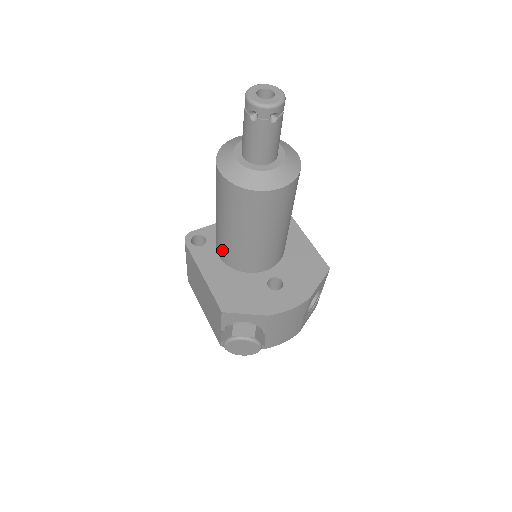
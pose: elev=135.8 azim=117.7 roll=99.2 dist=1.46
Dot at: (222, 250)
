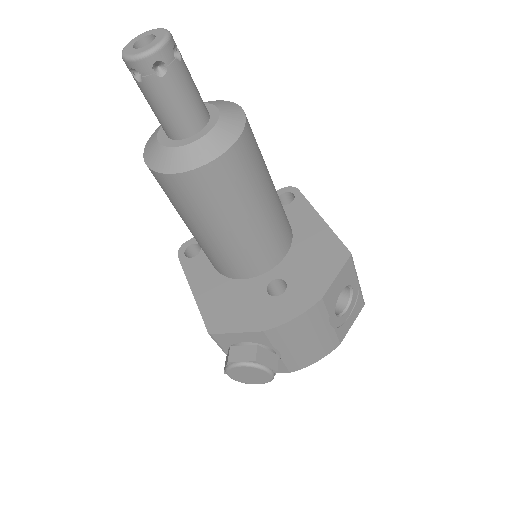
Dot at: occluded
